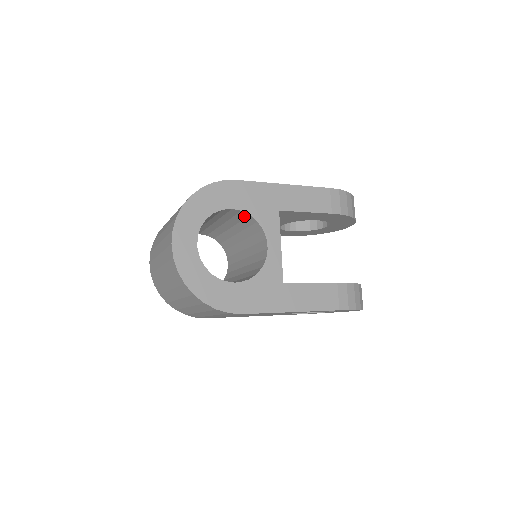
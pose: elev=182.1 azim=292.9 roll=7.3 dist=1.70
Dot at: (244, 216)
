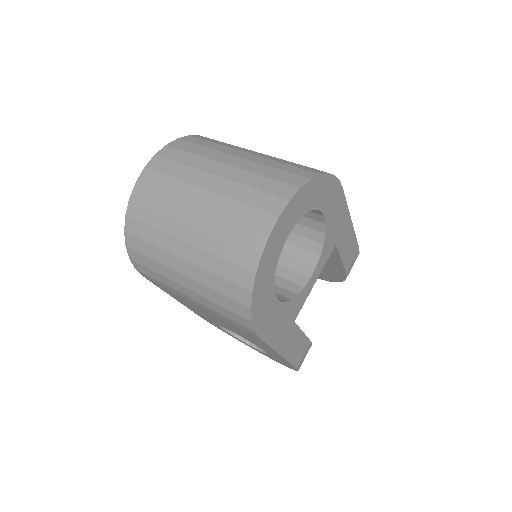
Dot at: (315, 227)
